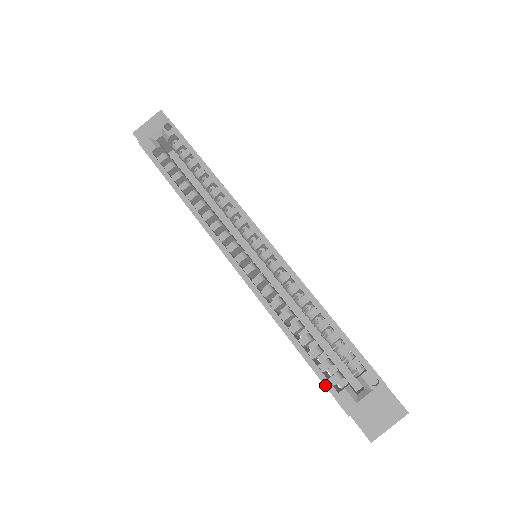
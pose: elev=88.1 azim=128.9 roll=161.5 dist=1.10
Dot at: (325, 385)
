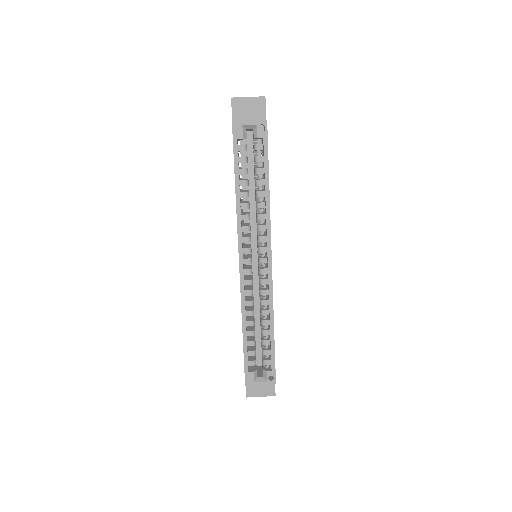
Dot at: (244, 364)
